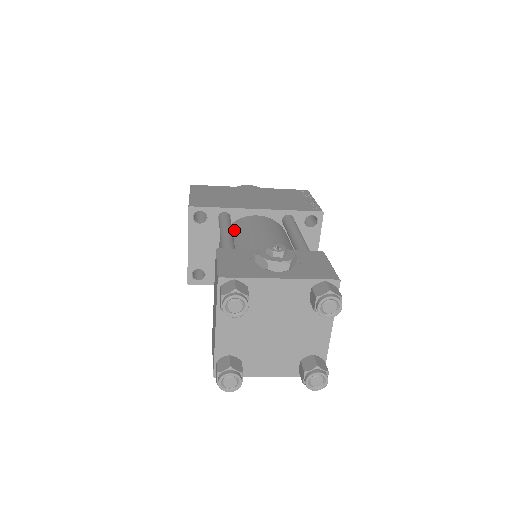
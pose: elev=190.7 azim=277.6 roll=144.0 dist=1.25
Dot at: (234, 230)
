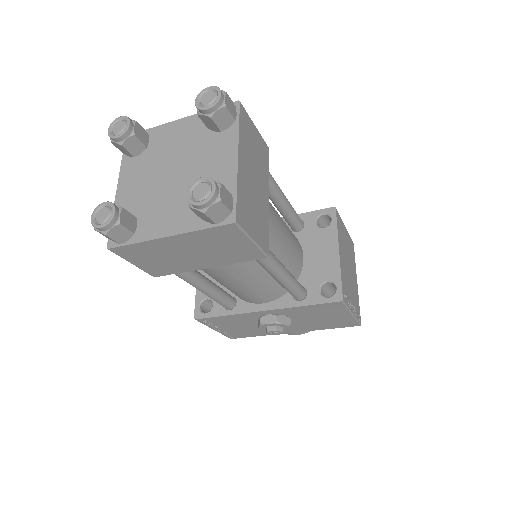
Dot at: occluded
